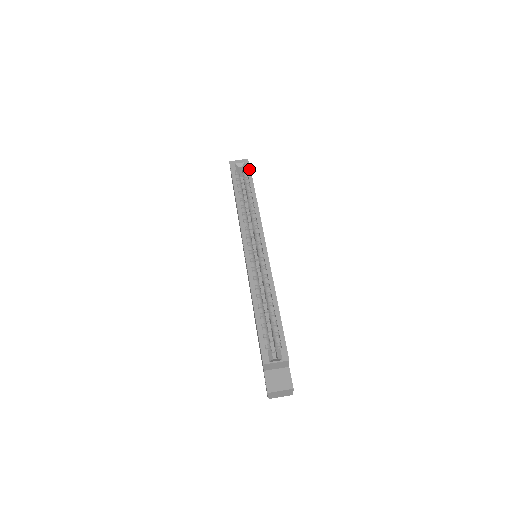
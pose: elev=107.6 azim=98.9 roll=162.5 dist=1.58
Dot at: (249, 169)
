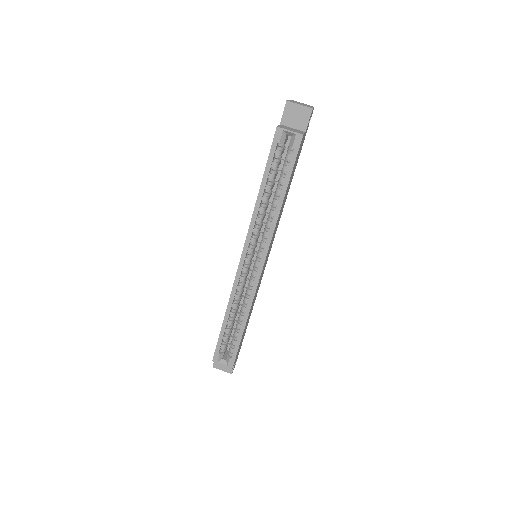
Dot at: (296, 151)
